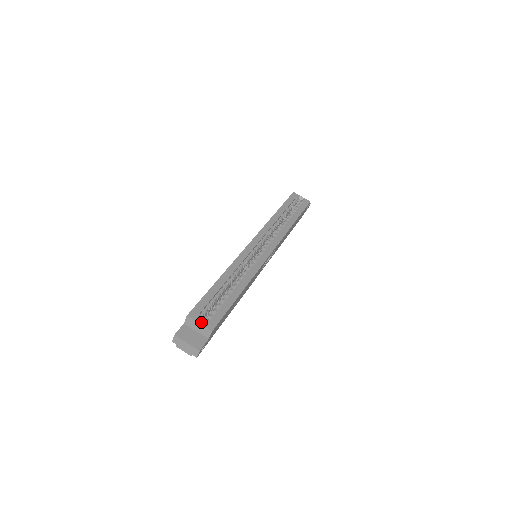
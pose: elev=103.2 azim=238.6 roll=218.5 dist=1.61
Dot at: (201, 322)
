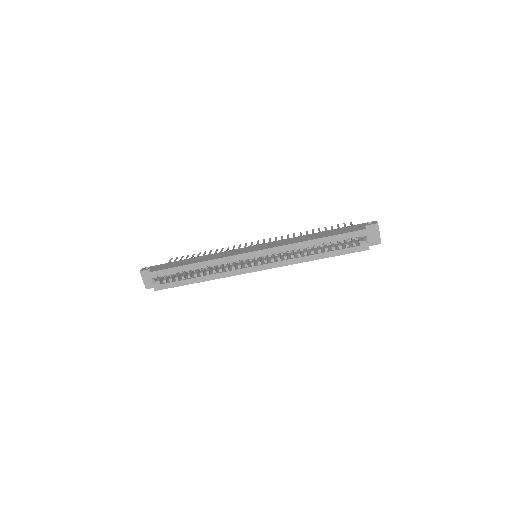
Dot at: occluded
